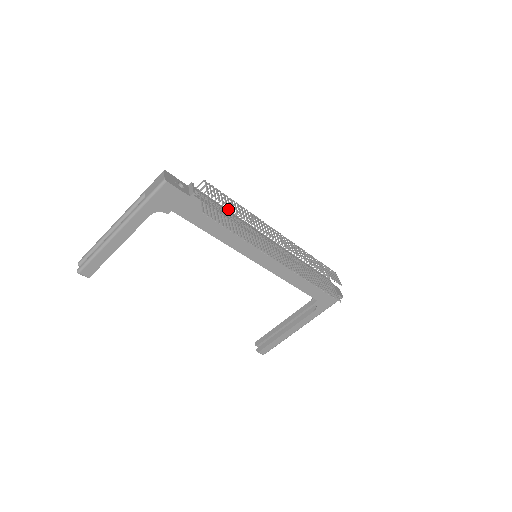
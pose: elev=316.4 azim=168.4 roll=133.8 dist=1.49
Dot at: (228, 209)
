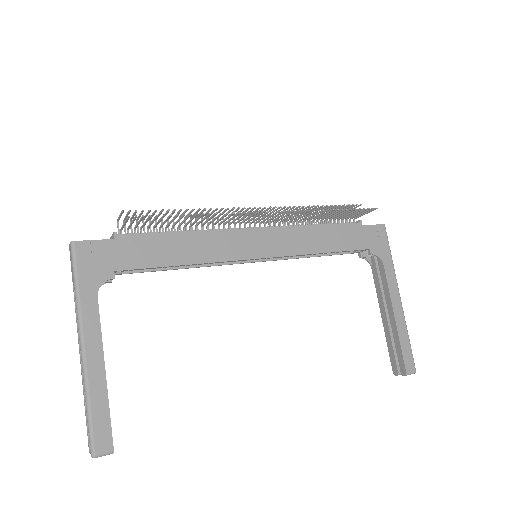
Dot at: occluded
